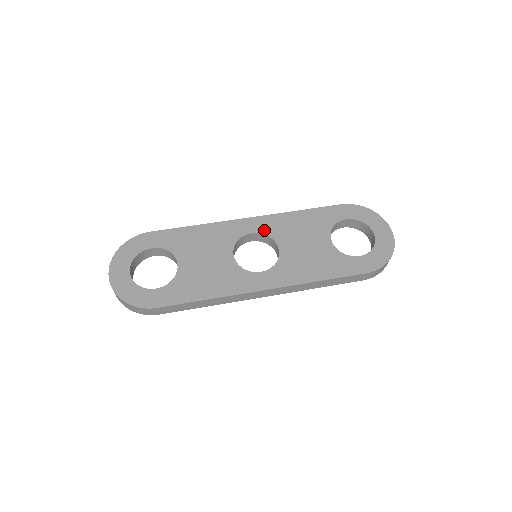
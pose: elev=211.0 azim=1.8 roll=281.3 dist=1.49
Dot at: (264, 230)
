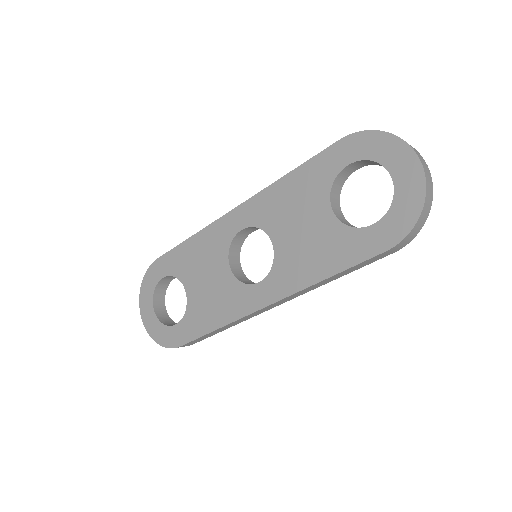
Dot at: (253, 221)
